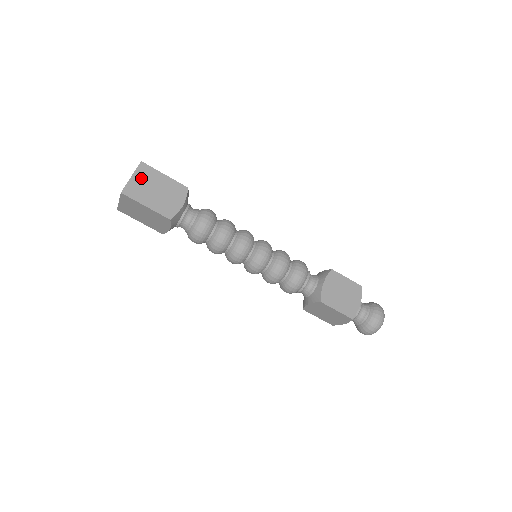
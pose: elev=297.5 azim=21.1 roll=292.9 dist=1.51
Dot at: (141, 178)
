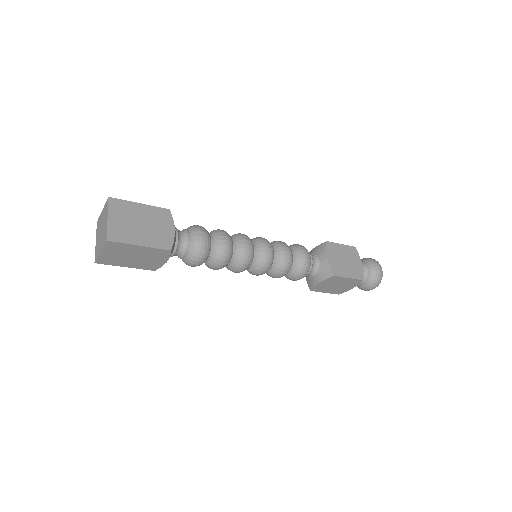
Dot at: (118, 216)
